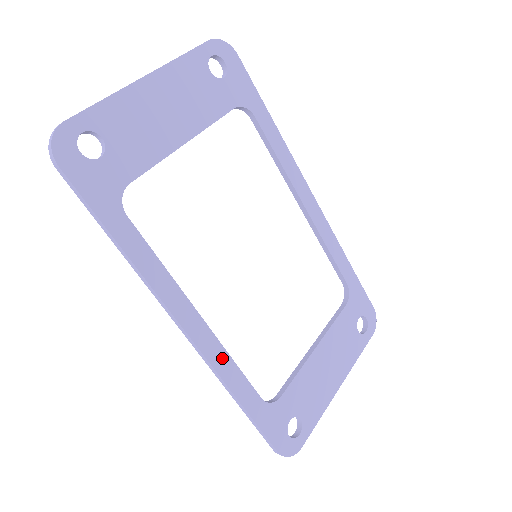
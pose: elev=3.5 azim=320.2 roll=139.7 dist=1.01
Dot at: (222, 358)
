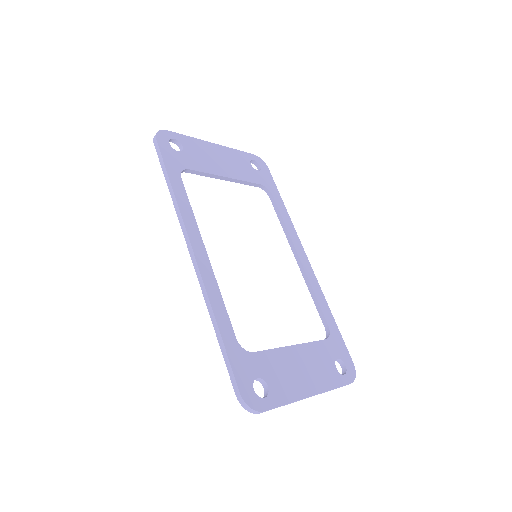
Dot at: (213, 286)
